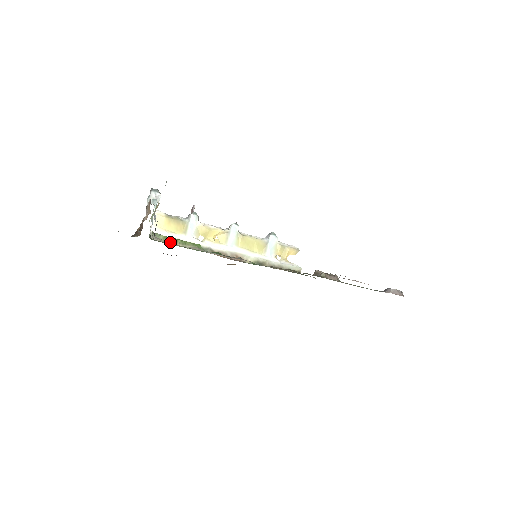
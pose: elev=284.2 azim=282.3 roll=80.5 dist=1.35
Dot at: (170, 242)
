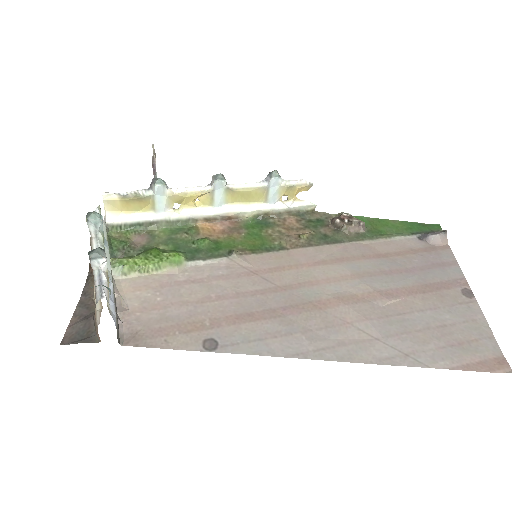
Dot at: (139, 272)
